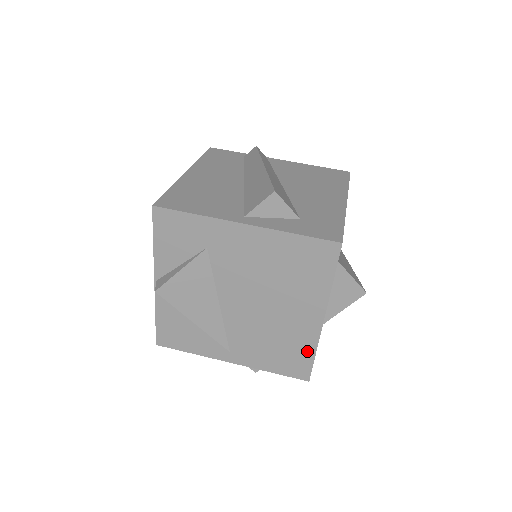
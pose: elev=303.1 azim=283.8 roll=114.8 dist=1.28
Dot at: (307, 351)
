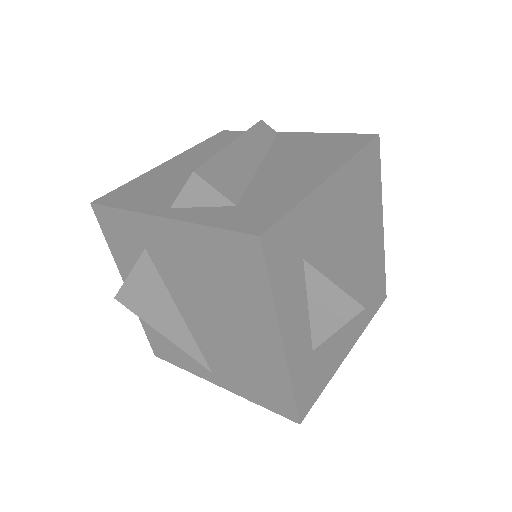
Dot at: (282, 384)
